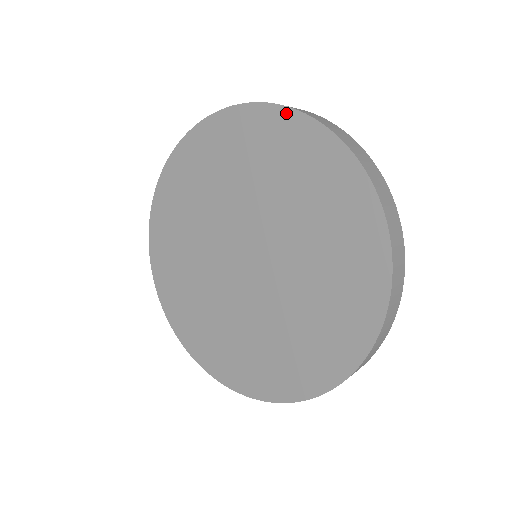
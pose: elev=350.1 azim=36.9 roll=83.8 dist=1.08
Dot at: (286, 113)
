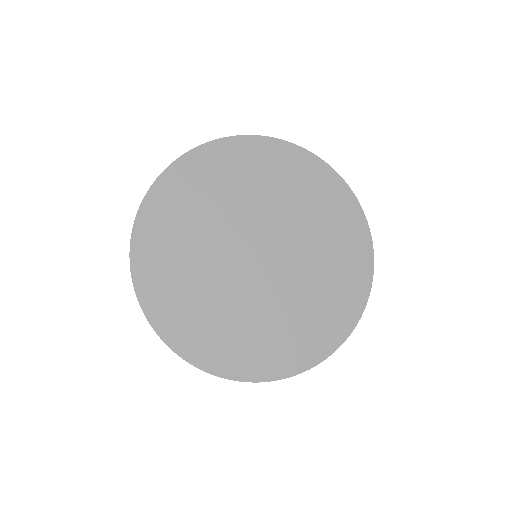
Dot at: (222, 142)
